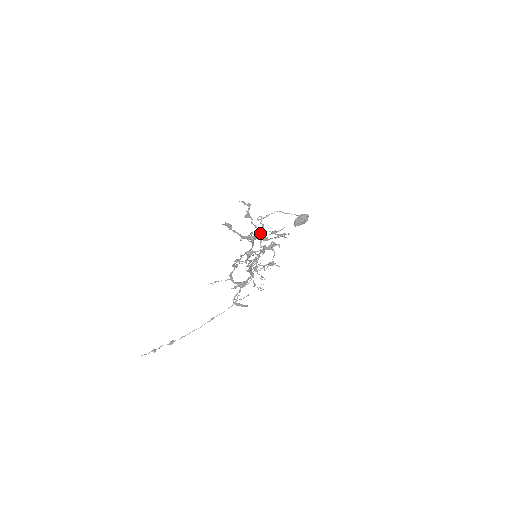
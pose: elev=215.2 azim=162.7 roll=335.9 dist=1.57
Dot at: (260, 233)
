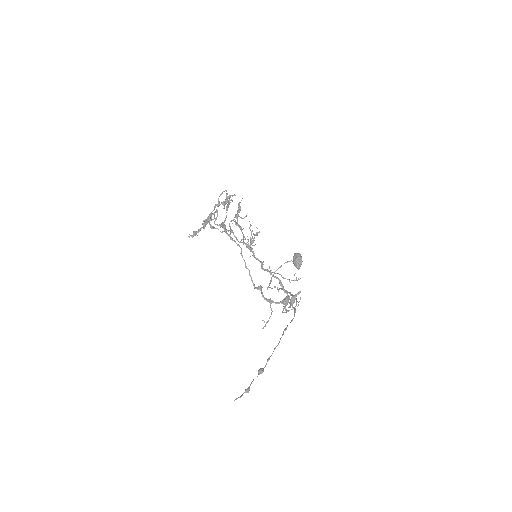
Dot at: occluded
